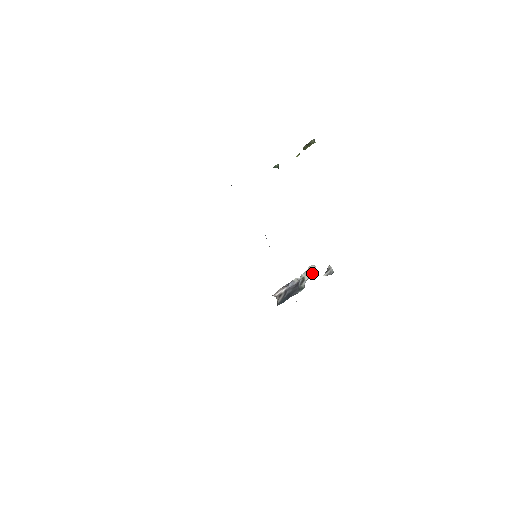
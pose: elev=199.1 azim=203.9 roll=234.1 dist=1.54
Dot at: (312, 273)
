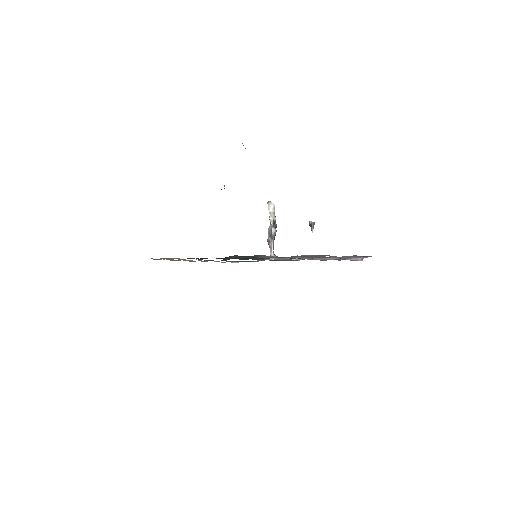
Dot at: (274, 210)
